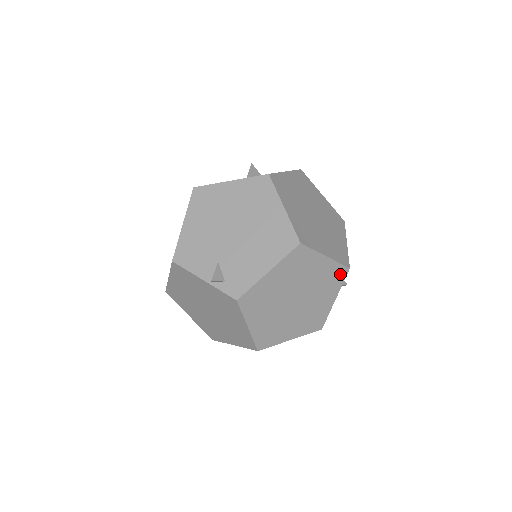
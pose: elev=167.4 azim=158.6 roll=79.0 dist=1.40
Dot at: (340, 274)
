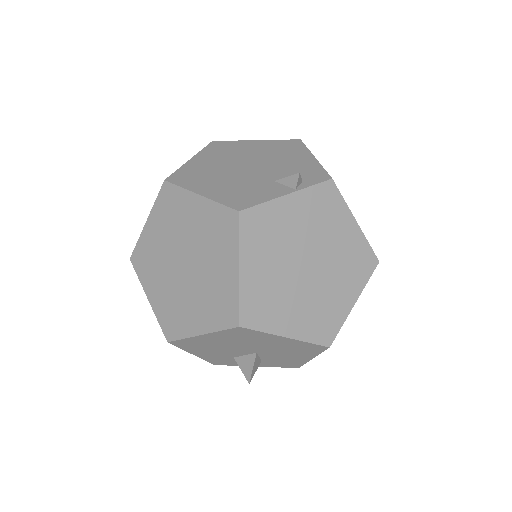
Dot at: occluded
